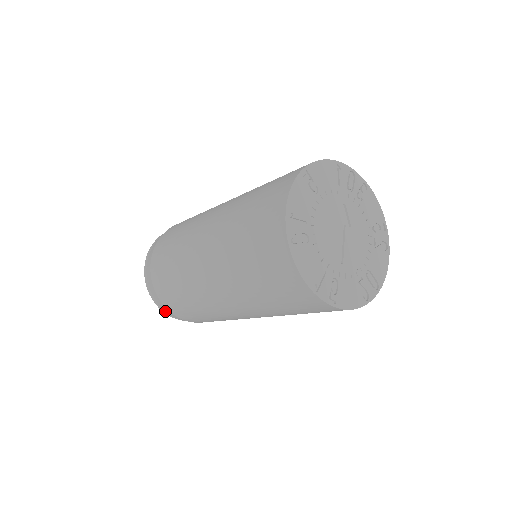
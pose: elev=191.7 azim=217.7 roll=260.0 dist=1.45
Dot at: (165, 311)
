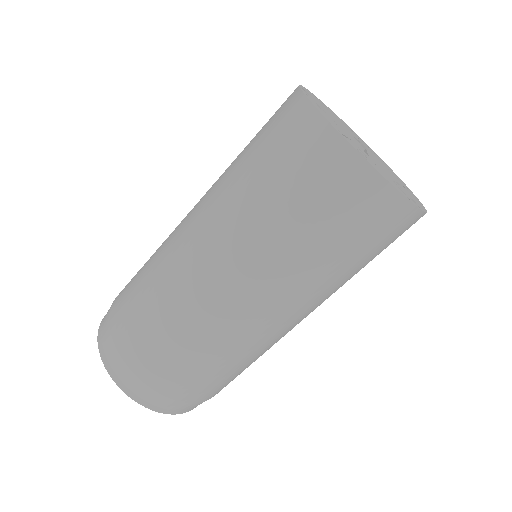
Dot at: (112, 369)
